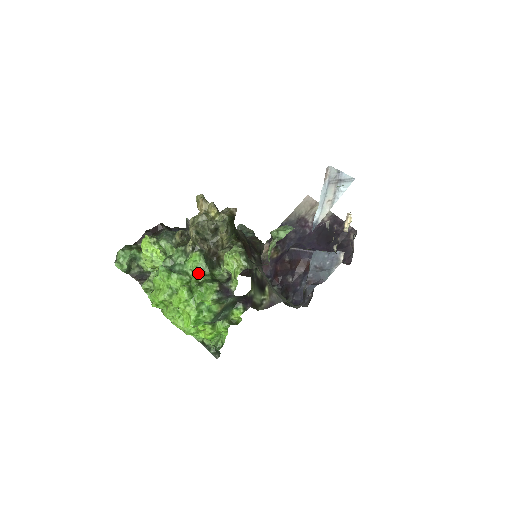
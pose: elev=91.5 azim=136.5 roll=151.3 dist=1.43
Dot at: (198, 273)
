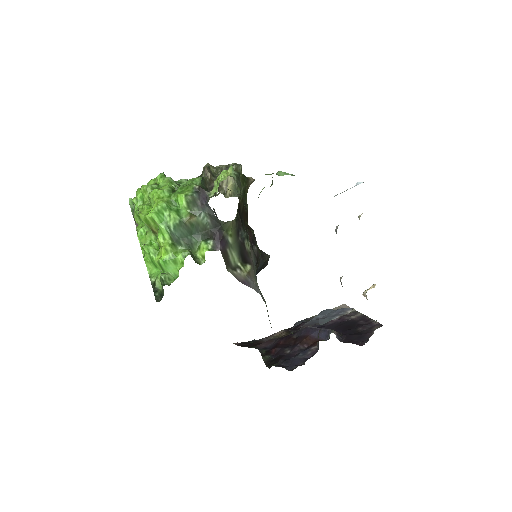
Dot at: occluded
